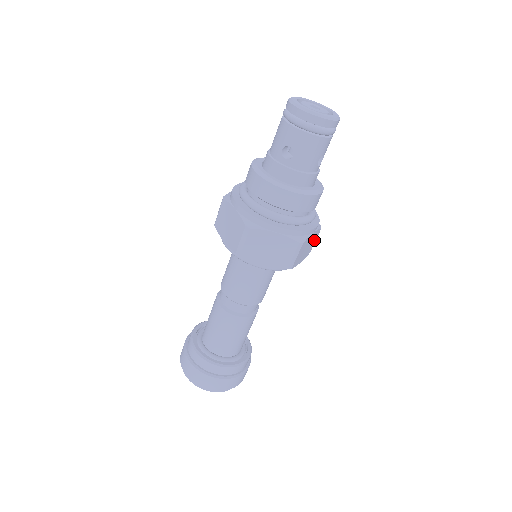
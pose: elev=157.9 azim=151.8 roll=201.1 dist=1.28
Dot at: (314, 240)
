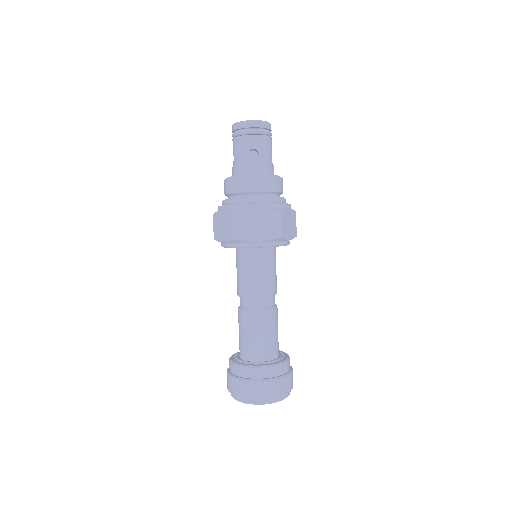
Dot at: (273, 222)
